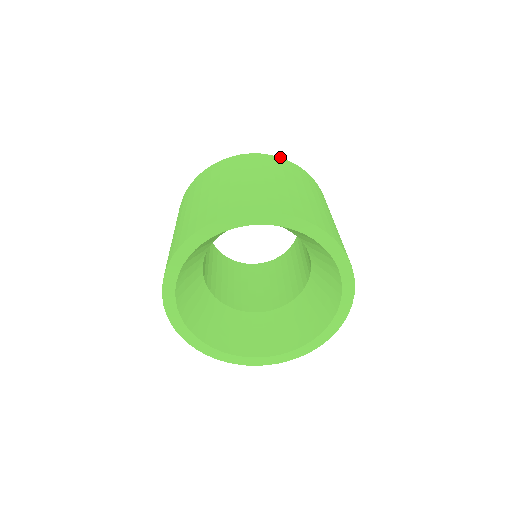
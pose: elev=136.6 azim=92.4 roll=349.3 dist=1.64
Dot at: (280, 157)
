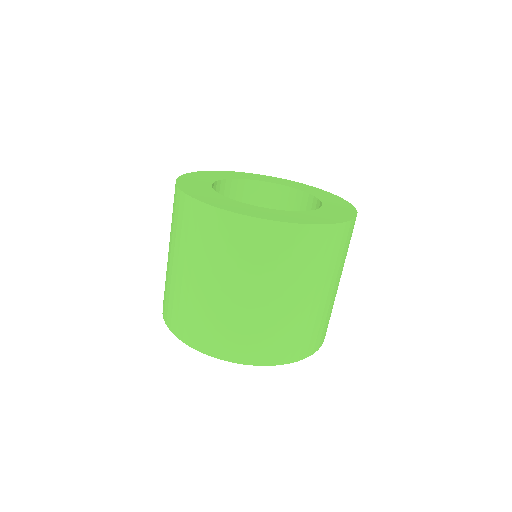
Dot at: (286, 222)
